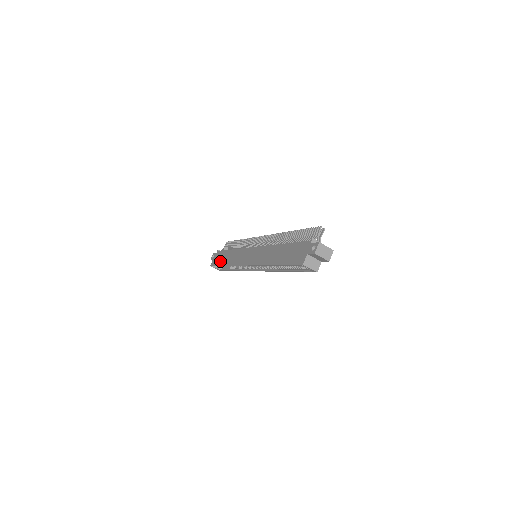
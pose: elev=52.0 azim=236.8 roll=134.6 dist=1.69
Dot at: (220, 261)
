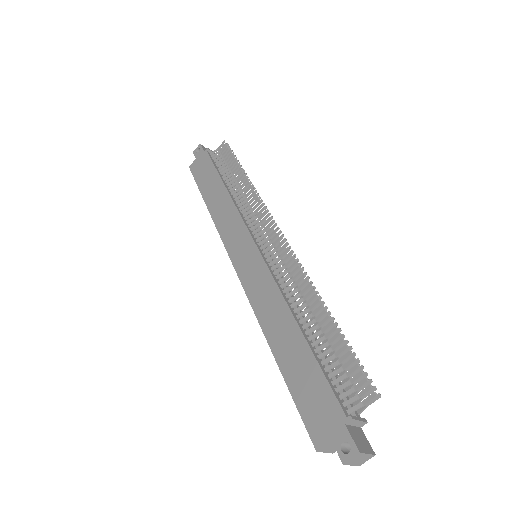
Dot at: (204, 184)
